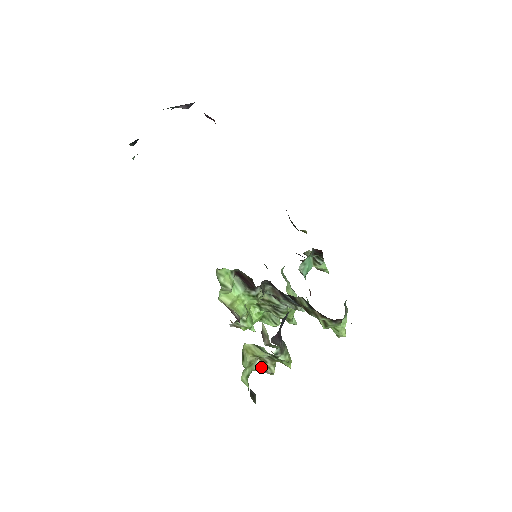
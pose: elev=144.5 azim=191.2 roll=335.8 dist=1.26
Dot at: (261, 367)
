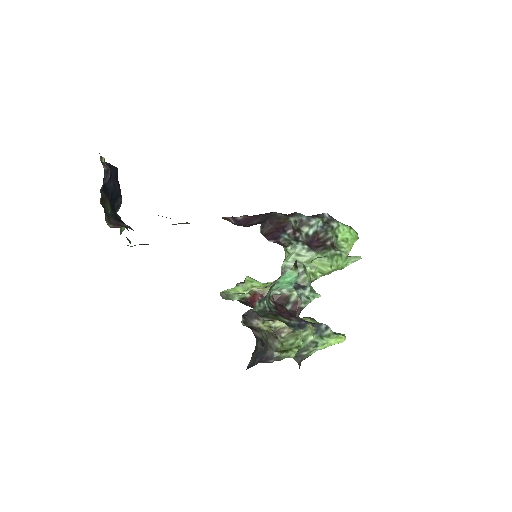
Dot at: occluded
